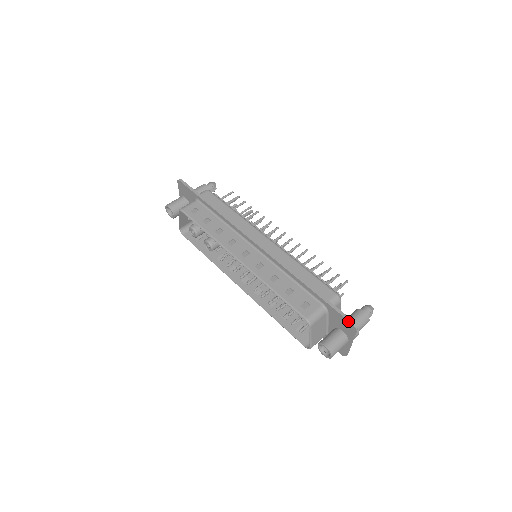
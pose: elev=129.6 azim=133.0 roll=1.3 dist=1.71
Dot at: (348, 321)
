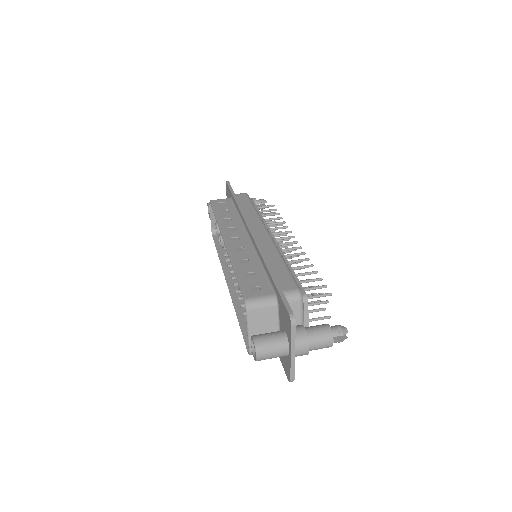
Dot at: (287, 311)
